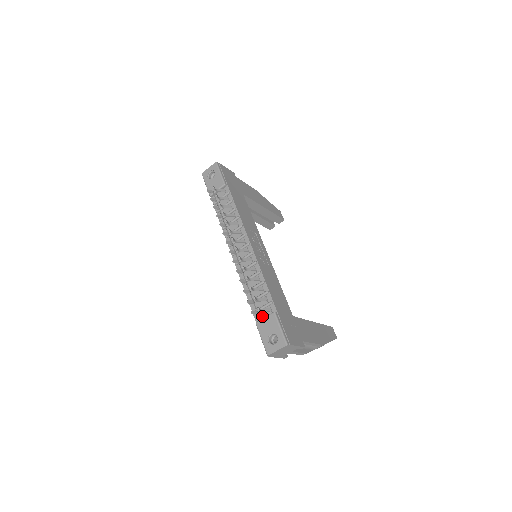
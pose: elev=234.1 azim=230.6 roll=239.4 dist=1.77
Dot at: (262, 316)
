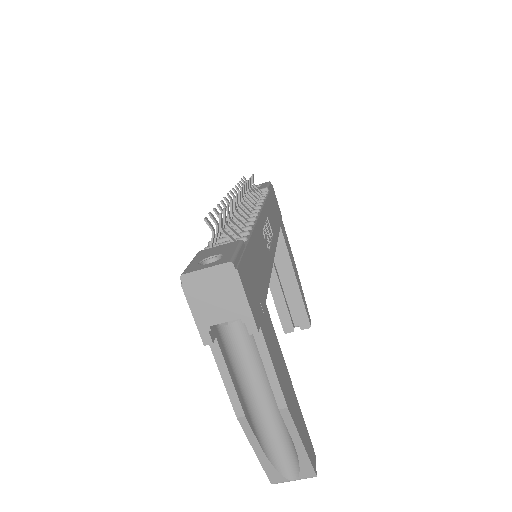
Dot at: occluded
